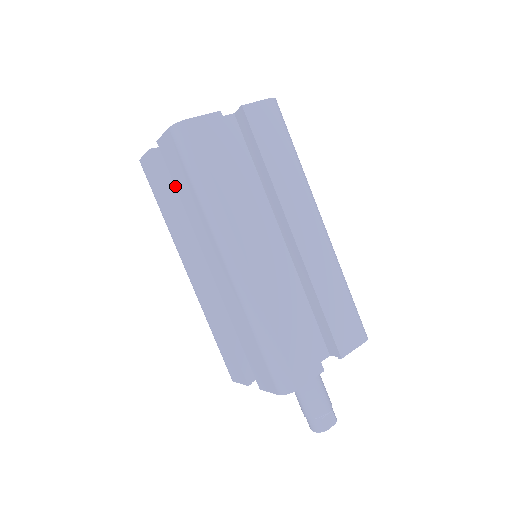
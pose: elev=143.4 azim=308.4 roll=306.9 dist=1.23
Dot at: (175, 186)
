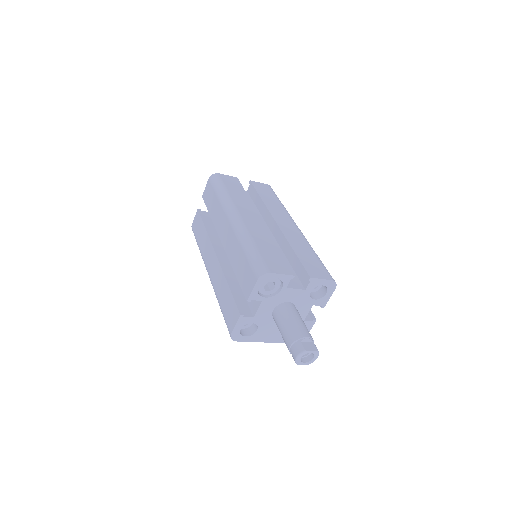
Dot at: (208, 210)
